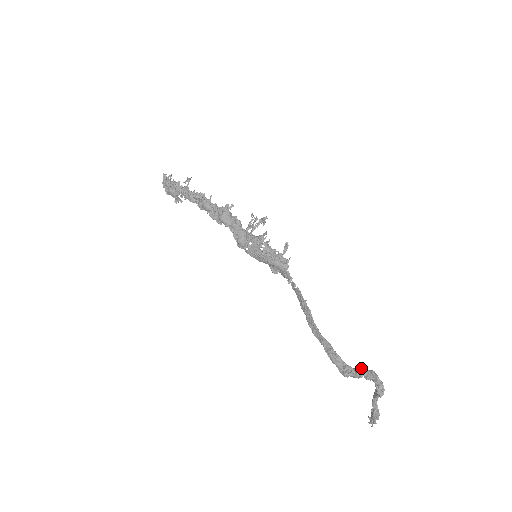
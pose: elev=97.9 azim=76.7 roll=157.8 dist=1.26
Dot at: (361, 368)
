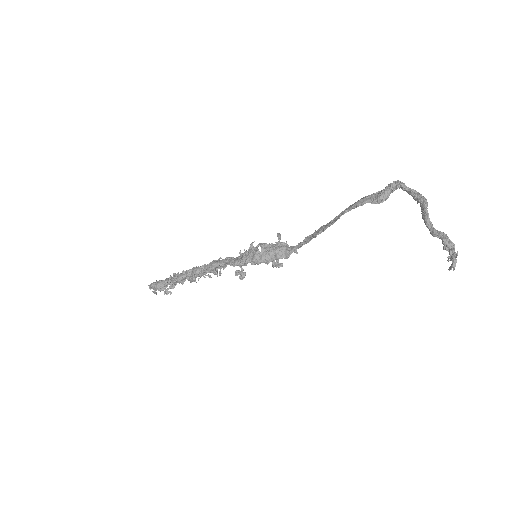
Dot at: (387, 187)
